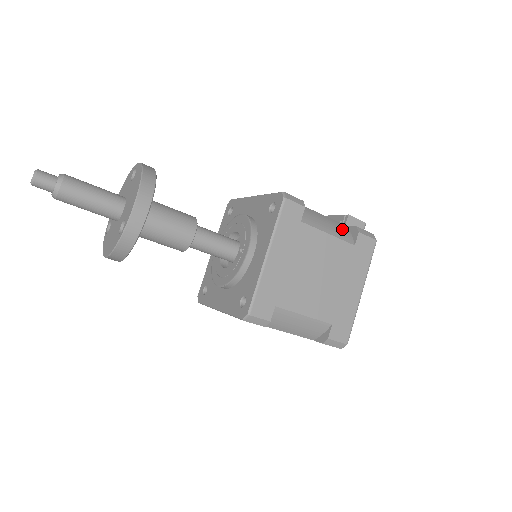
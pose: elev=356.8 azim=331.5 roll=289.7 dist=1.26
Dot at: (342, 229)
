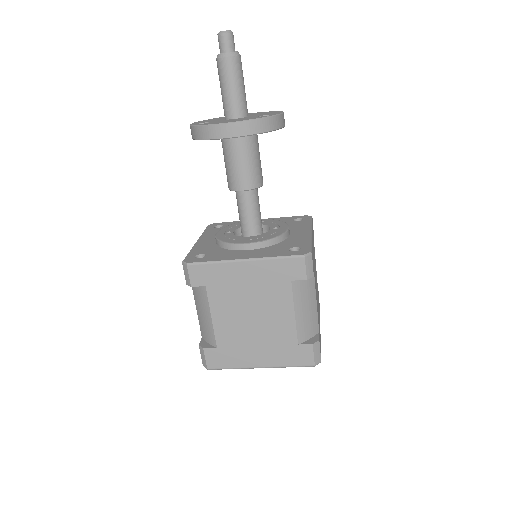
Dot at: occluded
